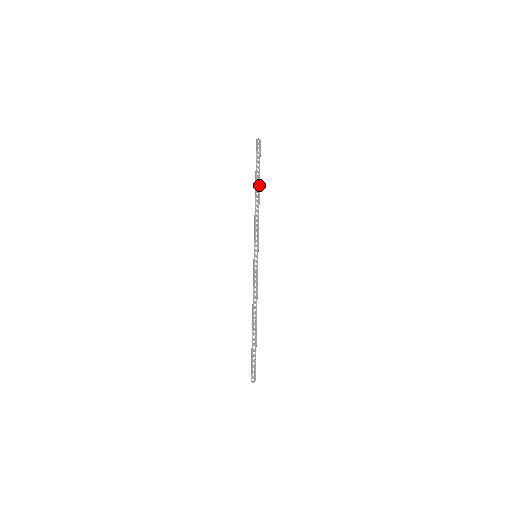
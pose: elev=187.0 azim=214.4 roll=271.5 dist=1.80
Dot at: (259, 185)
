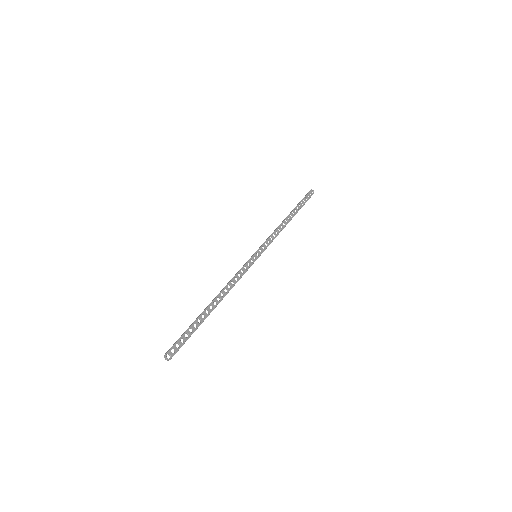
Dot at: (294, 215)
